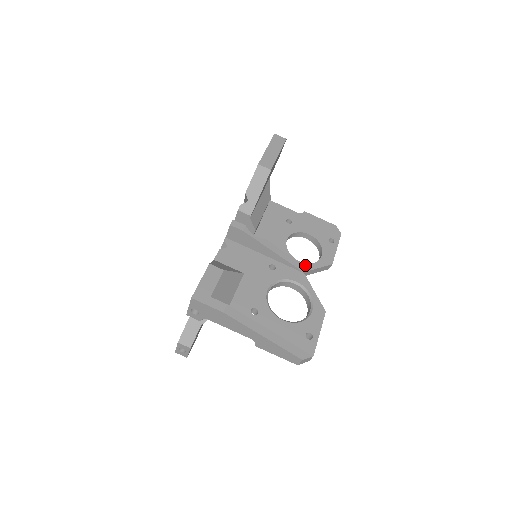
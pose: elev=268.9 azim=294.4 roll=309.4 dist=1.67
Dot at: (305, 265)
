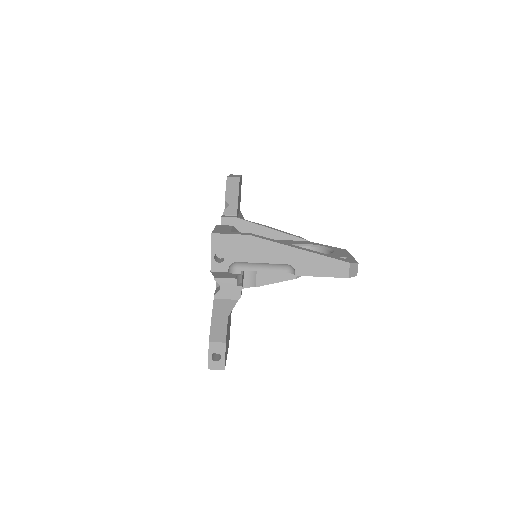
Dot at: occluded
